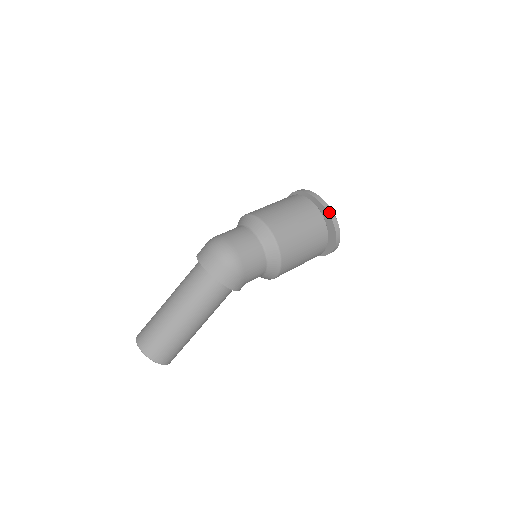
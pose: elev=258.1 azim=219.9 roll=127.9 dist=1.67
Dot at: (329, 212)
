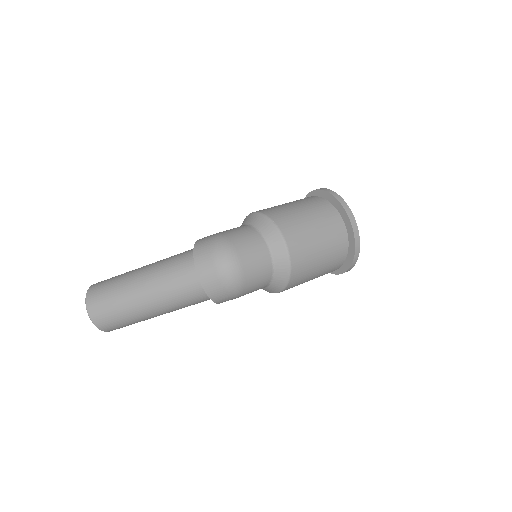
Dot at: (356, 246)
